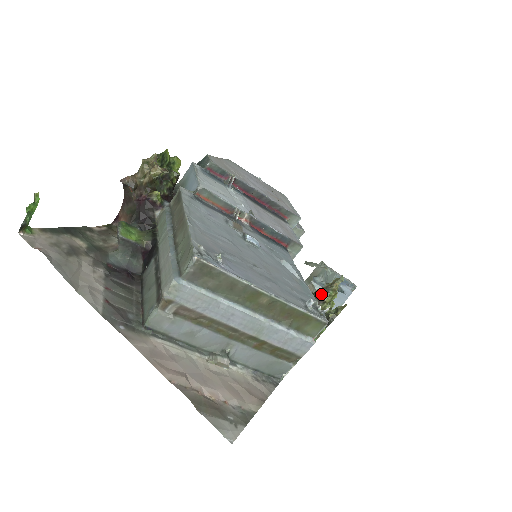
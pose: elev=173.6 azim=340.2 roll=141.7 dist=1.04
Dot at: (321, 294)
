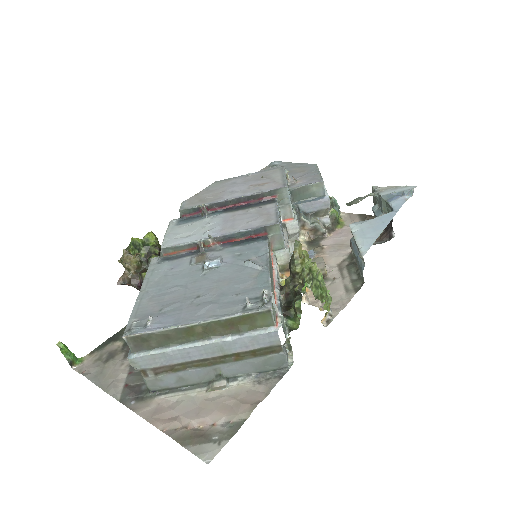
Dot at: (290, 268)
